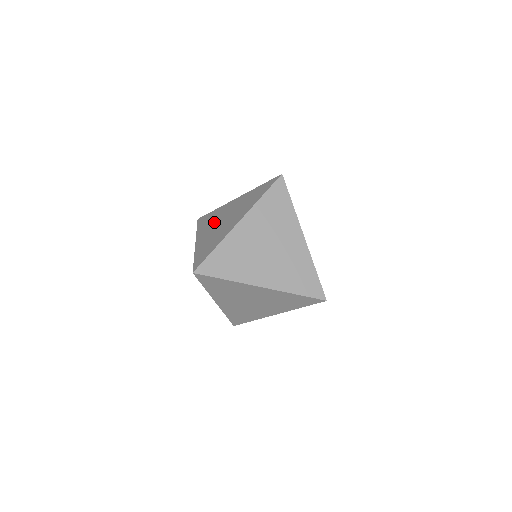
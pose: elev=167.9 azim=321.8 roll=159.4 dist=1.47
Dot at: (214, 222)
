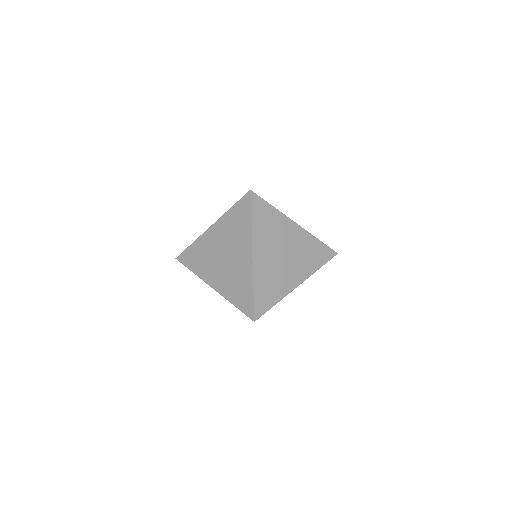
Dot at: occluded
